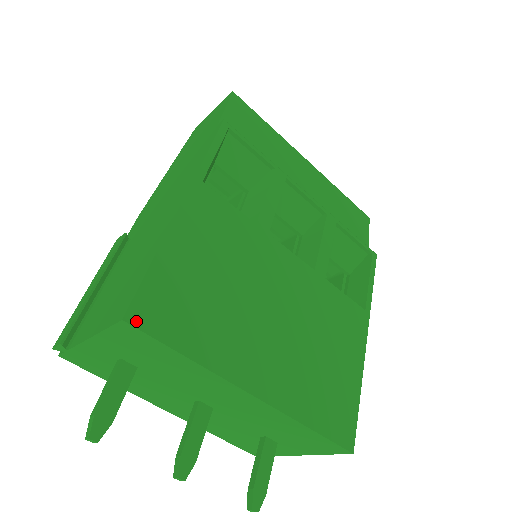
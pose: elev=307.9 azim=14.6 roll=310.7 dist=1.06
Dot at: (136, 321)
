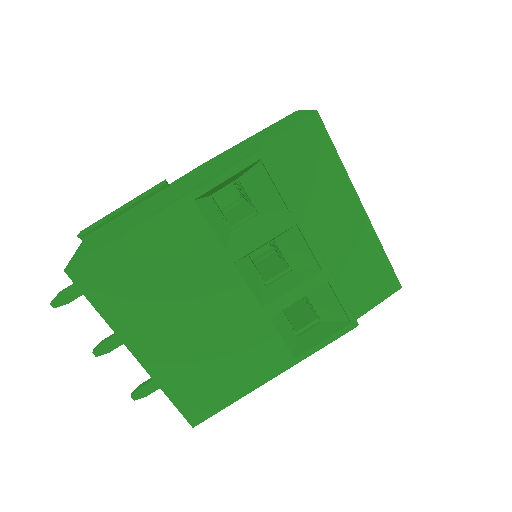
Dot at: (73, 275)
